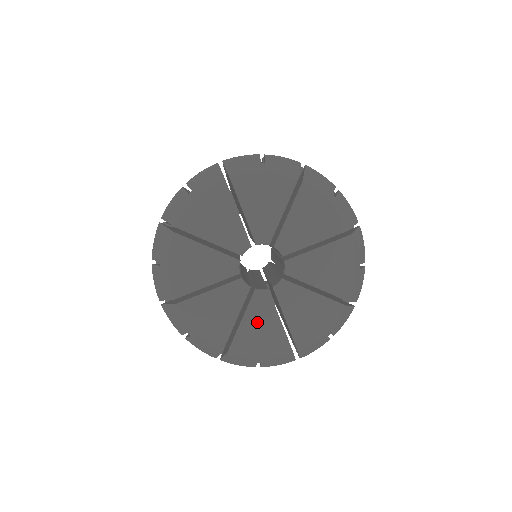
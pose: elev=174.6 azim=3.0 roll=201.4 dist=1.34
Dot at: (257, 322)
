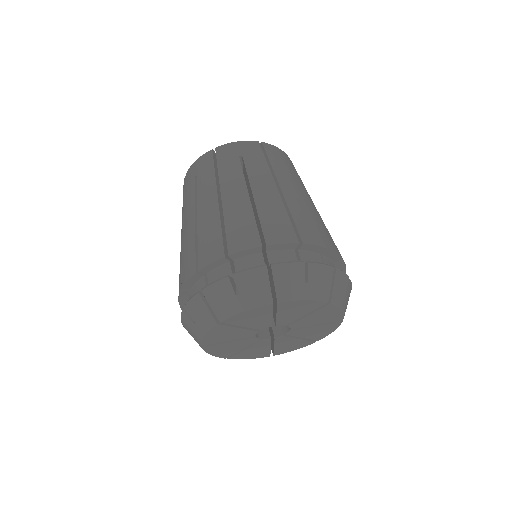
Dot at: (285, 345)
